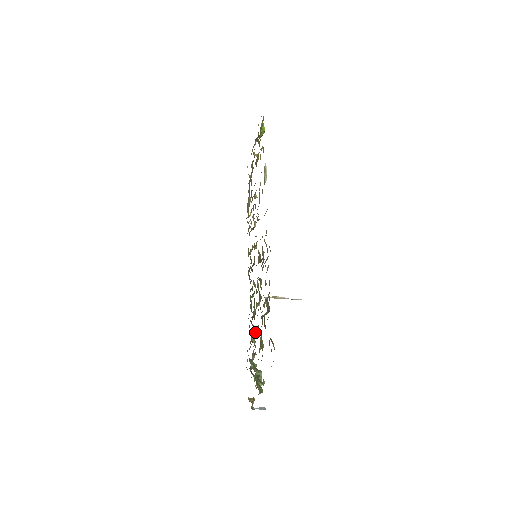
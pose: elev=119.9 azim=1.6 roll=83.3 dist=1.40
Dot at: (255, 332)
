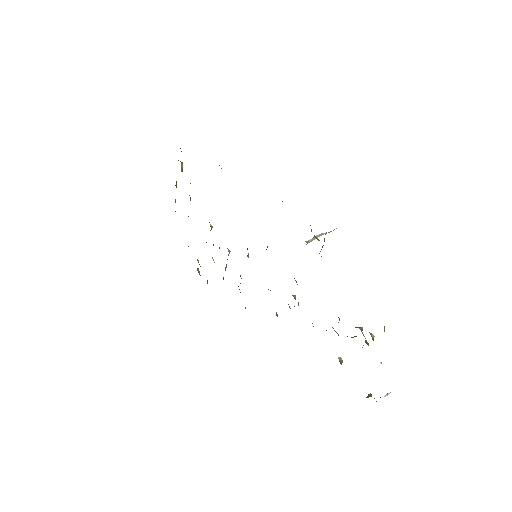
Dot at: (313, 326)
